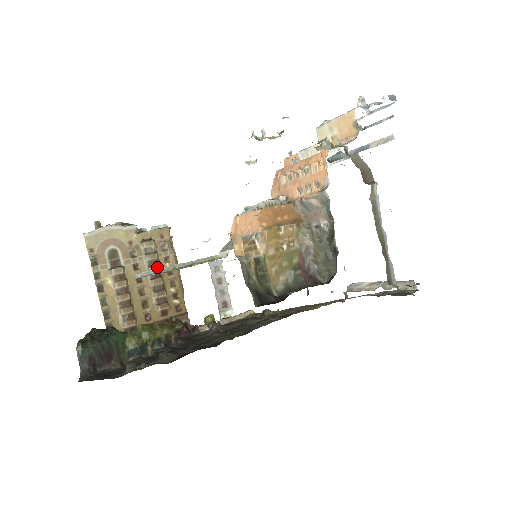
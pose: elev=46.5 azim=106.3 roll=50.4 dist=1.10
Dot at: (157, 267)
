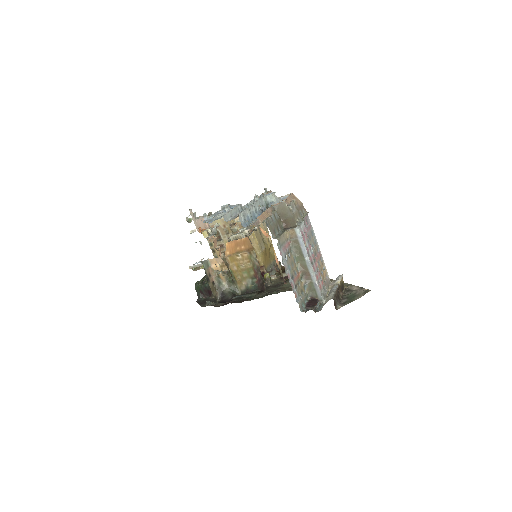
Dot at: occluded
